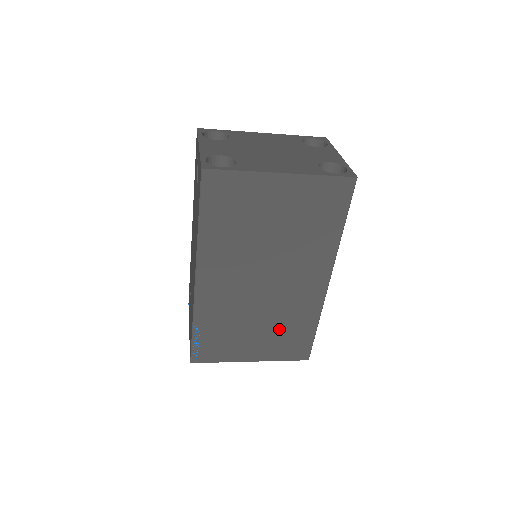
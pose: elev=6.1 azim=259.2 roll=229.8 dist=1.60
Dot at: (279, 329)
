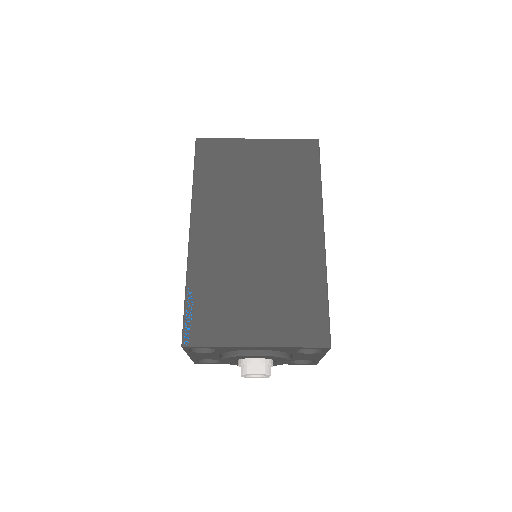
Dot at: (283, 295)
